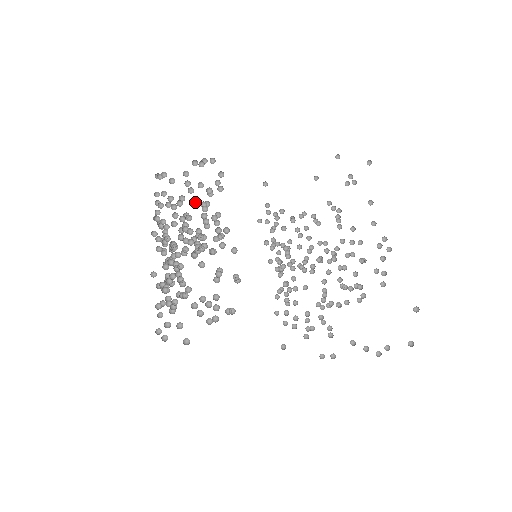
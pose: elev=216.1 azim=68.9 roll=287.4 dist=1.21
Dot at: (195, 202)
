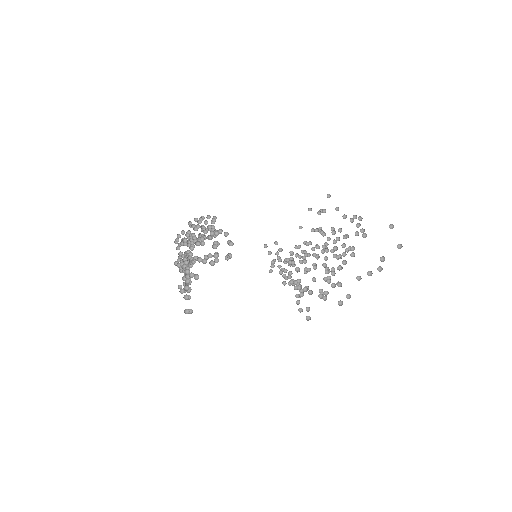
Dot at: (196, 228)
